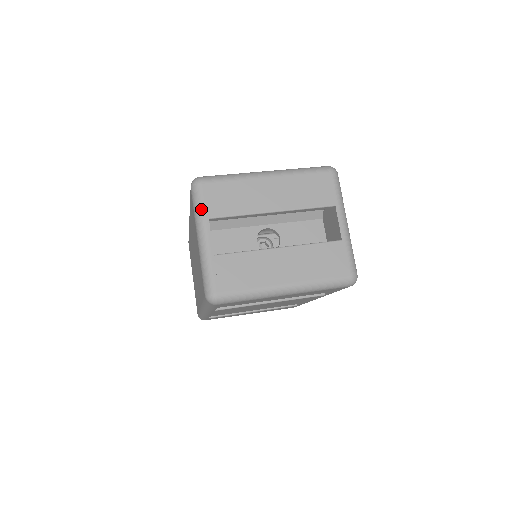
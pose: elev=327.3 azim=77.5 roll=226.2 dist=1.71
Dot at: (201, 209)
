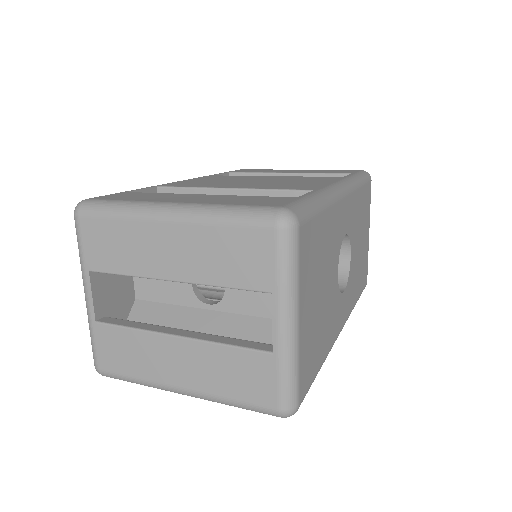
Dot at: (80, 255)
